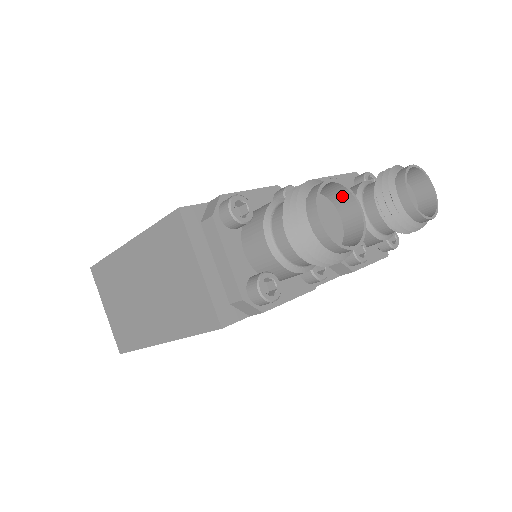
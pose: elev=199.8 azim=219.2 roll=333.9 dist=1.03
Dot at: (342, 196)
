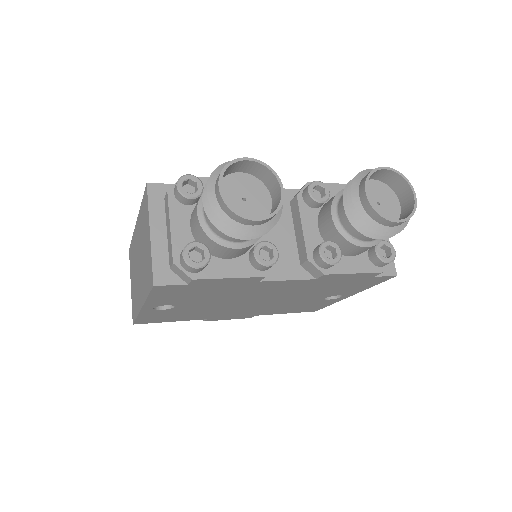
Dot at: (269, 178)
